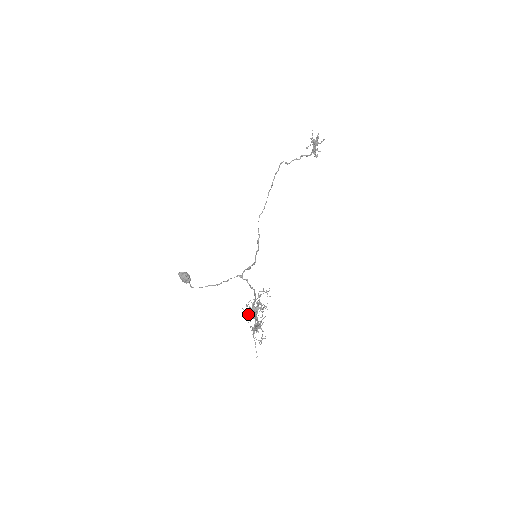
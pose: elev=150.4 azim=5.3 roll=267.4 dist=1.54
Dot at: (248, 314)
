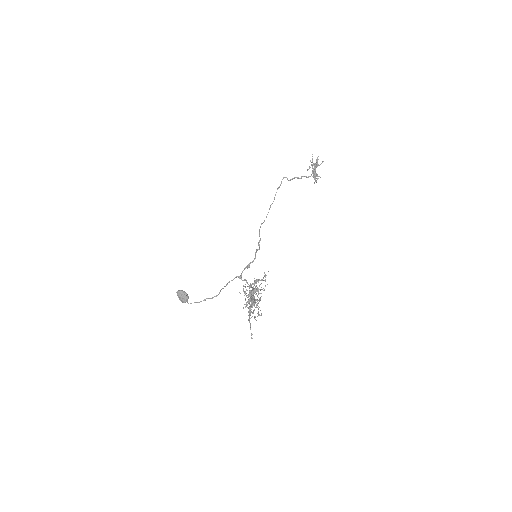
Dot at: occluded
